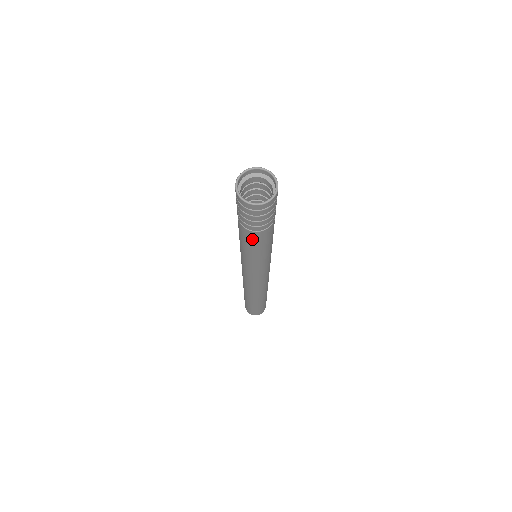
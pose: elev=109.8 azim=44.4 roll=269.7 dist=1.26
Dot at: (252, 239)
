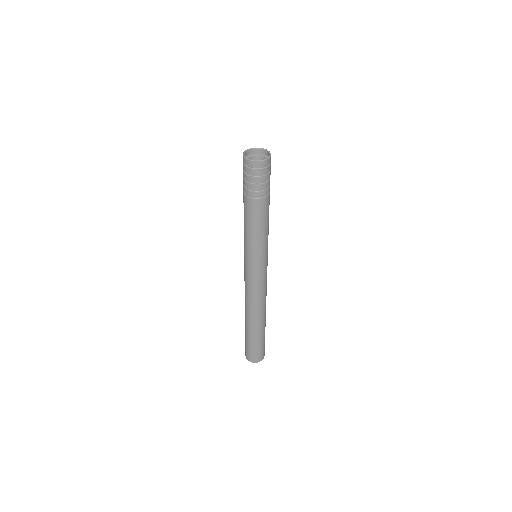
Dot at: (263, 210)
